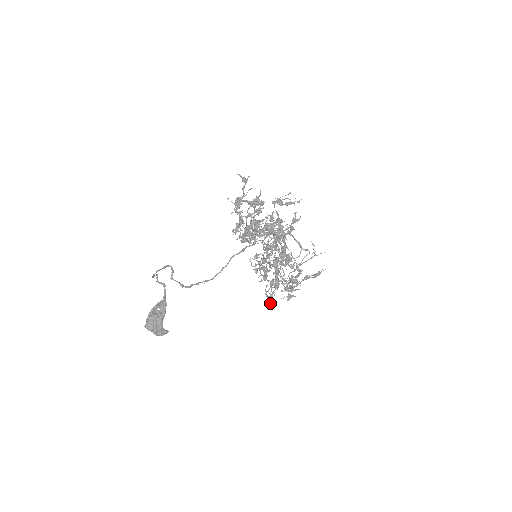
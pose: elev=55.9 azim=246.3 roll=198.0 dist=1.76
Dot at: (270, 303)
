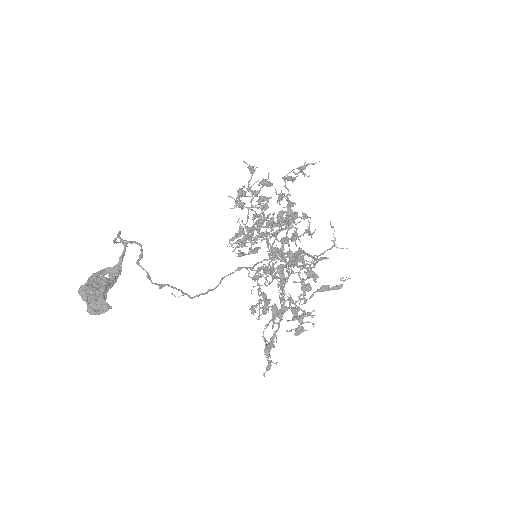
Dot at: (269, 355)
